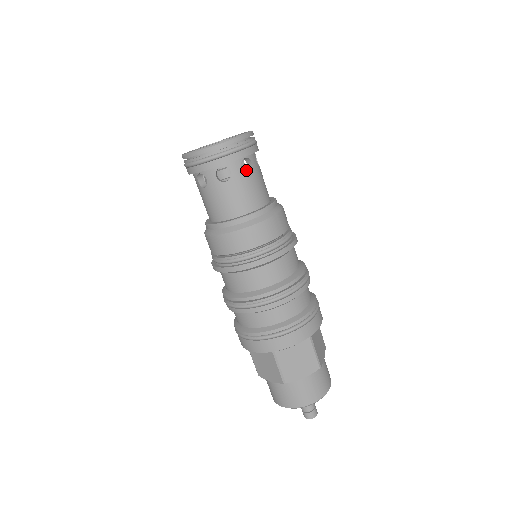
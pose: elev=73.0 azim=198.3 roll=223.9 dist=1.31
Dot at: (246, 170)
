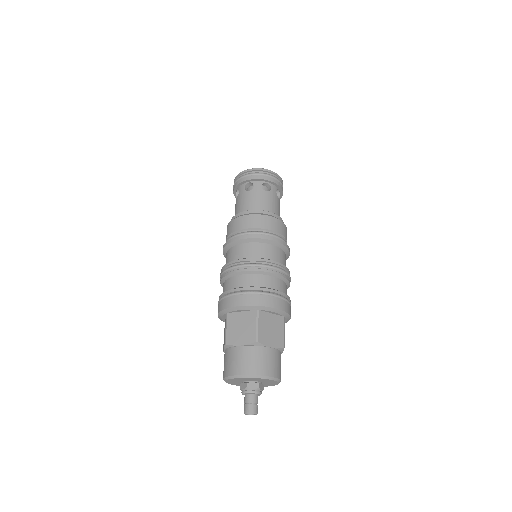
Dot at: occluded
